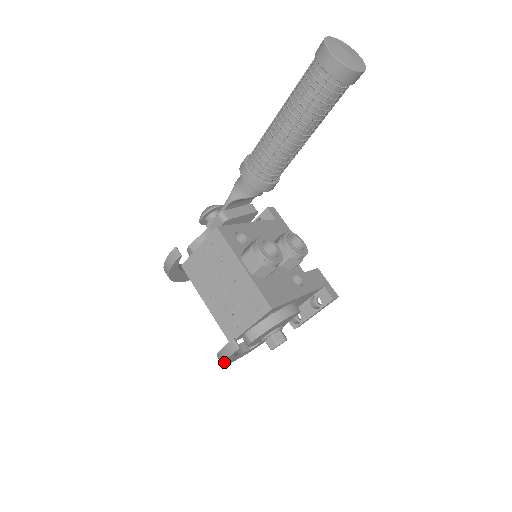
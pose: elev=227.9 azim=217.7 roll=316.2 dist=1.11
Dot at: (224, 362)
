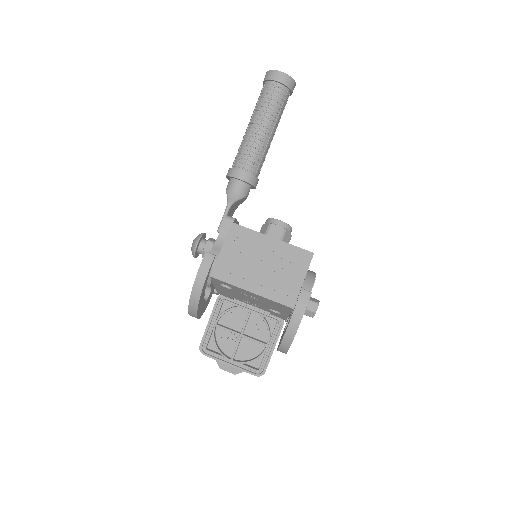
Dot at: (298, 327)
